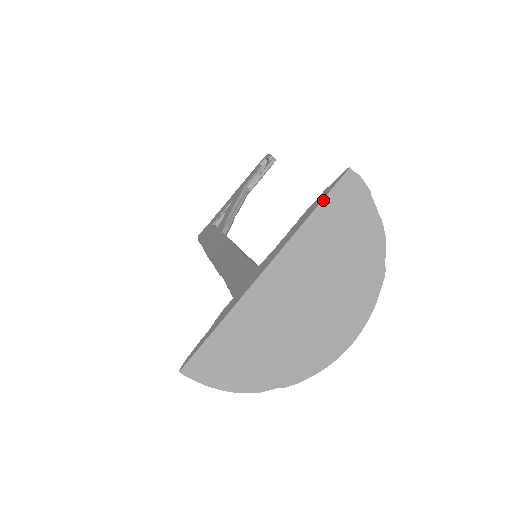
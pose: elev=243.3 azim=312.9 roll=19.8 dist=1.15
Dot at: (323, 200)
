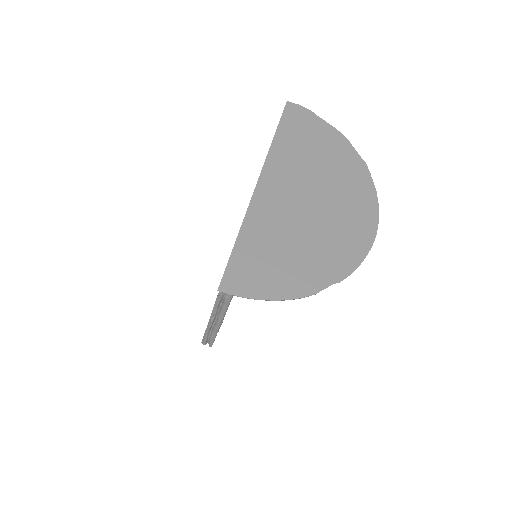
Dot at: (279, 124)
